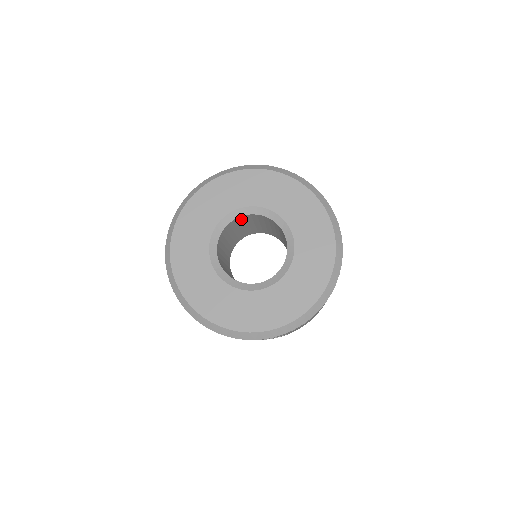
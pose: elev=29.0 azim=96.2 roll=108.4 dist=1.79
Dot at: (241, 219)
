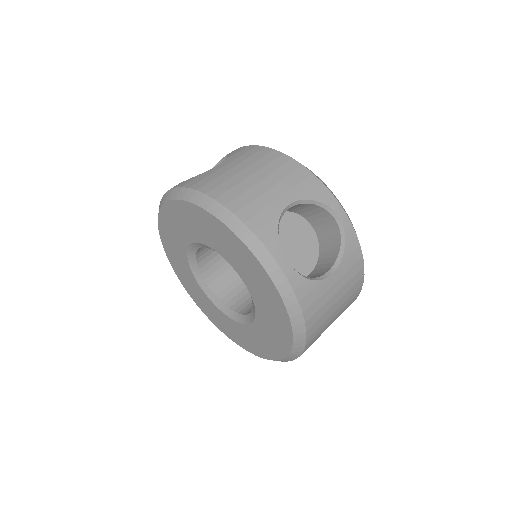
Dot at: occluded
